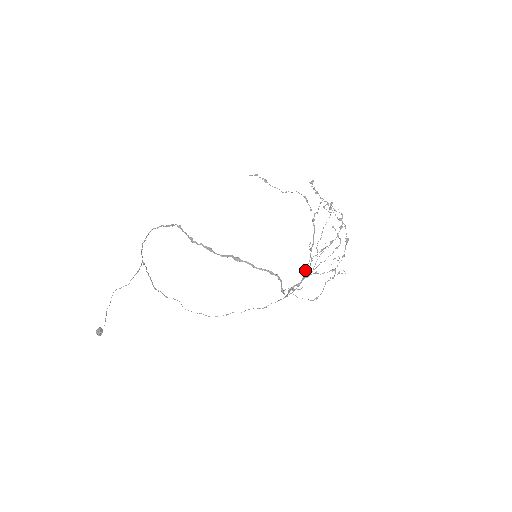
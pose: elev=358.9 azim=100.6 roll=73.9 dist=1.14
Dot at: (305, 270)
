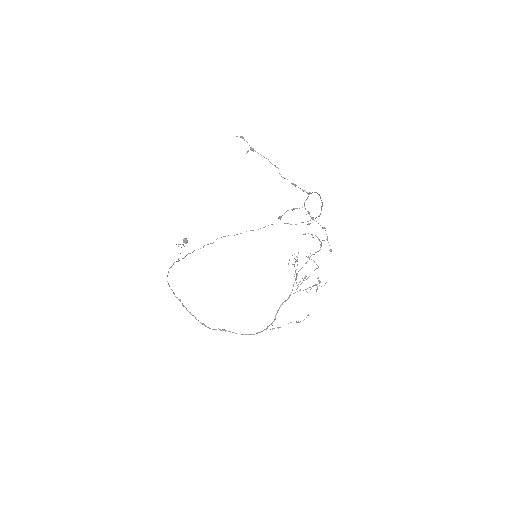
Dot at: (321, 209)
